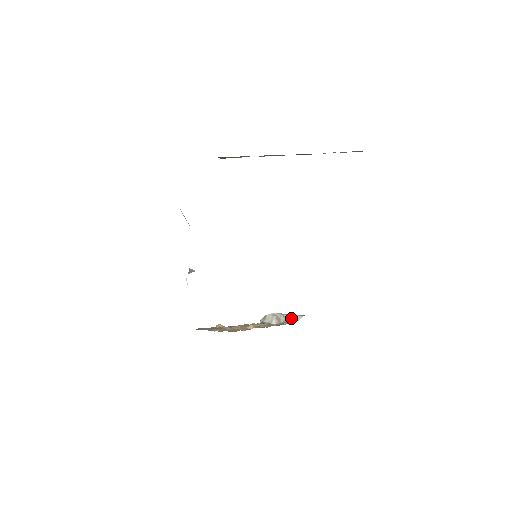
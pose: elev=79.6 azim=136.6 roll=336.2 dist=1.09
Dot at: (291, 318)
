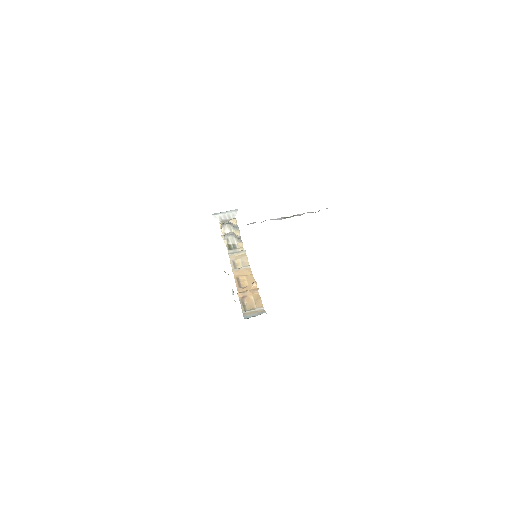
Dot at: (229, 216)
